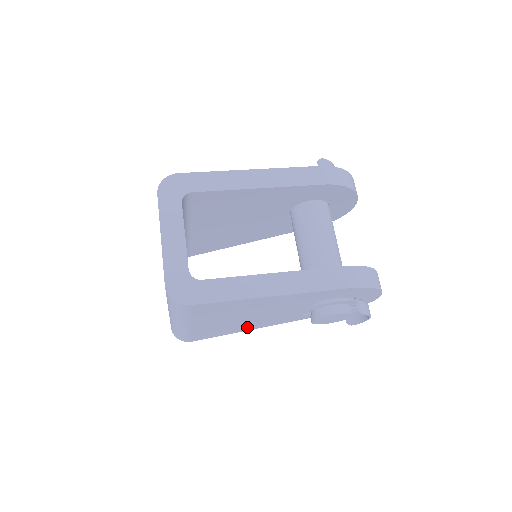
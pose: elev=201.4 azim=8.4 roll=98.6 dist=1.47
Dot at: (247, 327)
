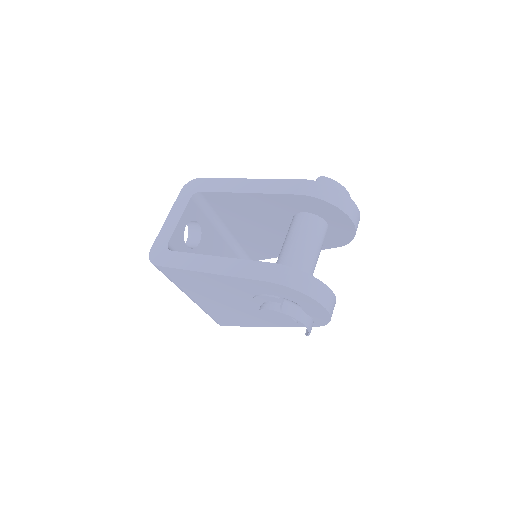
Dot at: (248, 320)
